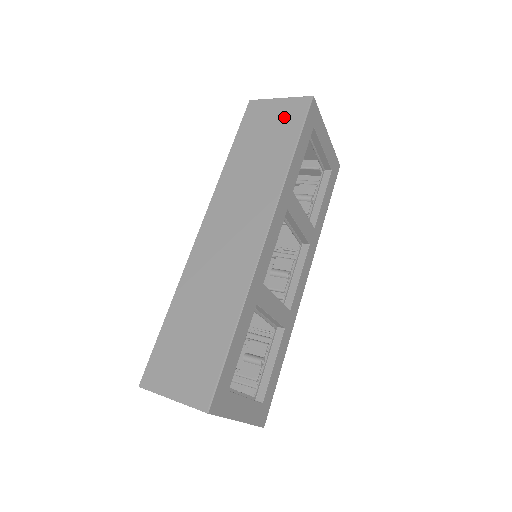
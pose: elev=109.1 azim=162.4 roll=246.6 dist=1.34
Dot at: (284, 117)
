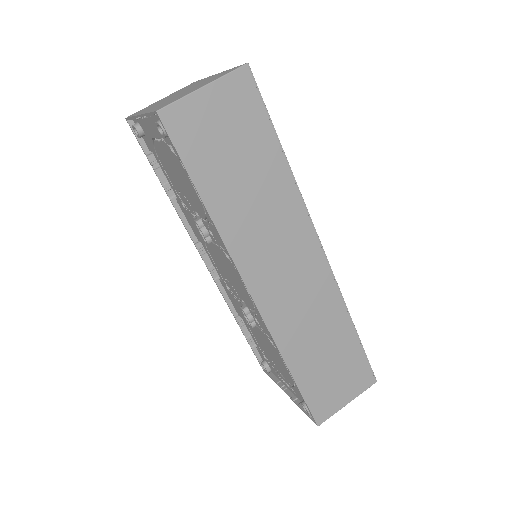
Dot at: (235, 114)
